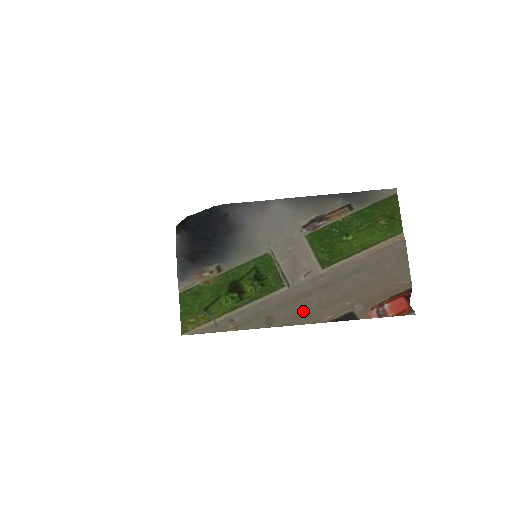
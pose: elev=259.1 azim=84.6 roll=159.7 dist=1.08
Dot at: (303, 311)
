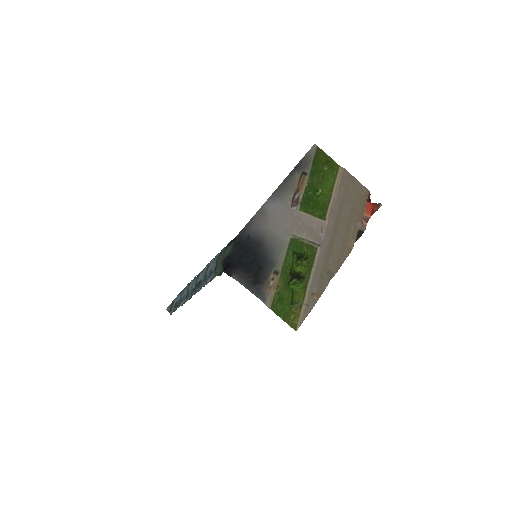
Dot at: (339, 252)
